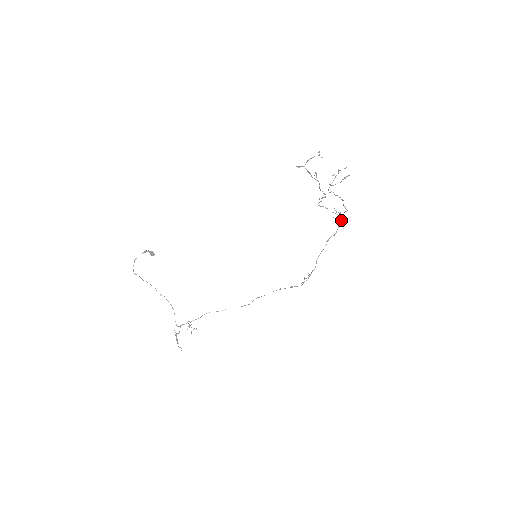
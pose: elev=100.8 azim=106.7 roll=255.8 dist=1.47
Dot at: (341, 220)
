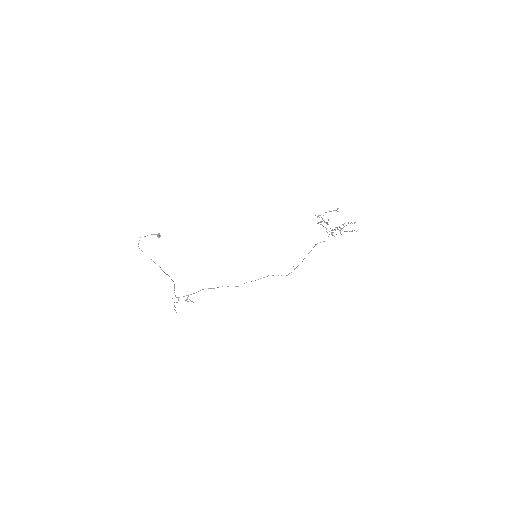
Dot at: (333, 235)
